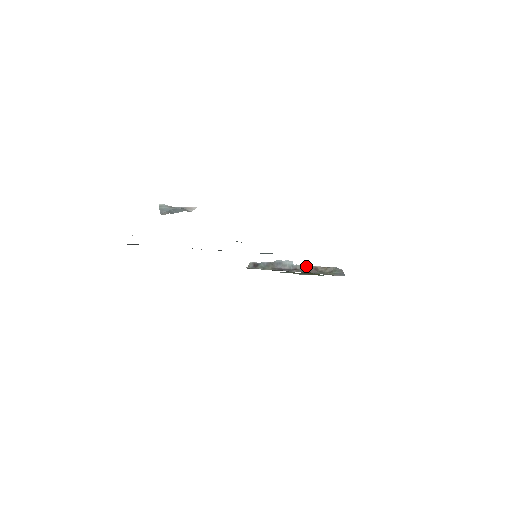
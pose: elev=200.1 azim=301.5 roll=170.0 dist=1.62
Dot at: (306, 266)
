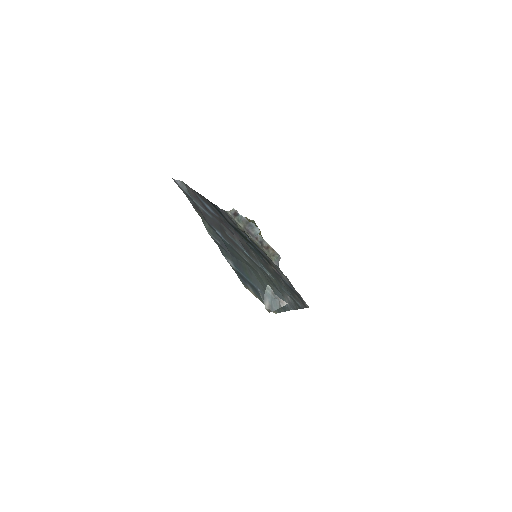
Dot at: (265, 241)
